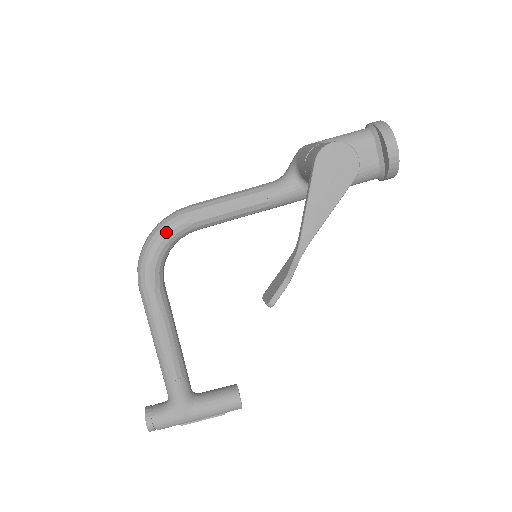
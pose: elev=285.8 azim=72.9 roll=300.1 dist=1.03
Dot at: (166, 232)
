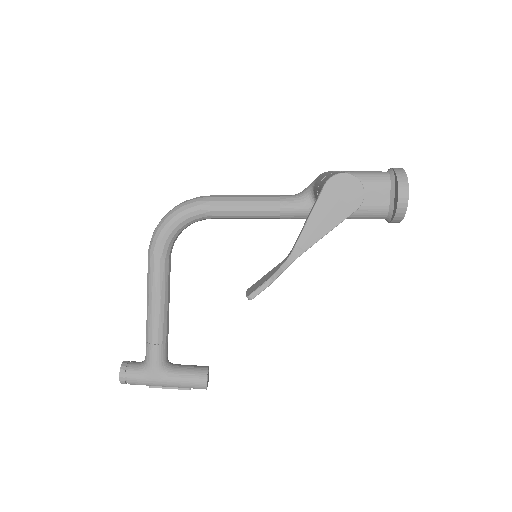
Dot at: (184, 212)
